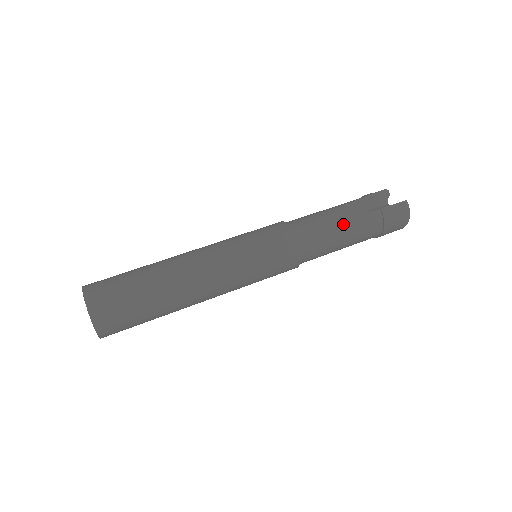
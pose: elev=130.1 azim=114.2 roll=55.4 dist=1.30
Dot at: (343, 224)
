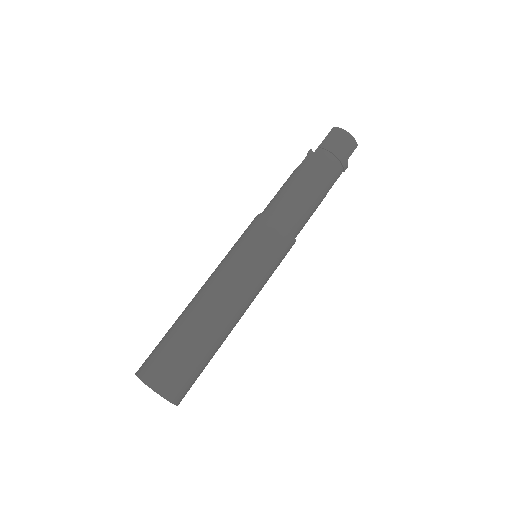
Dot at: (297, 178)
